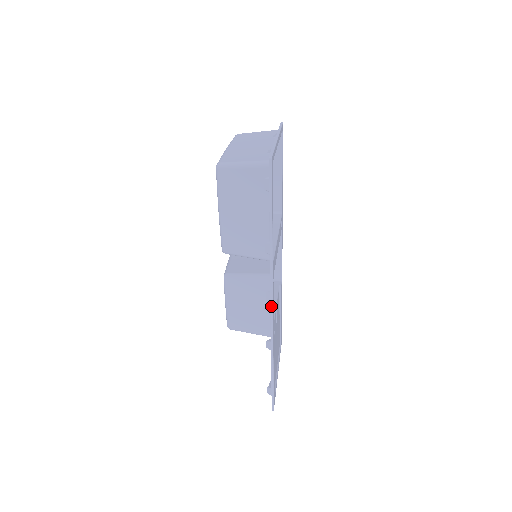
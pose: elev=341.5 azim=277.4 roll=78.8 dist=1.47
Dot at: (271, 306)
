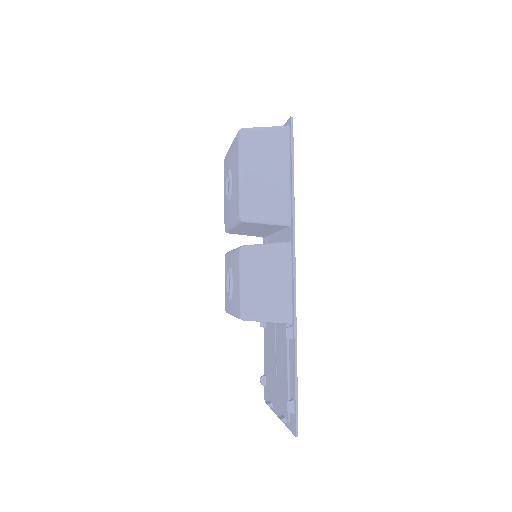
Dot at: (294, 274)
